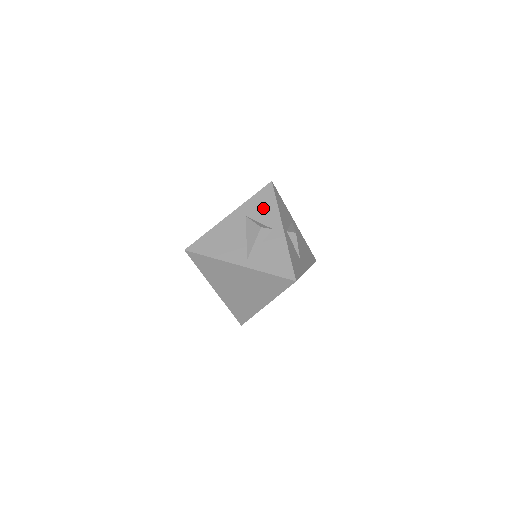
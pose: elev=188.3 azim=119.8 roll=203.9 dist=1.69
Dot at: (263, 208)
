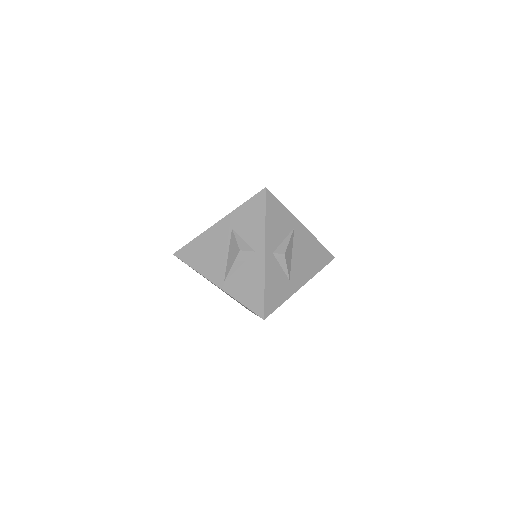
Dot at: (250, 222)
